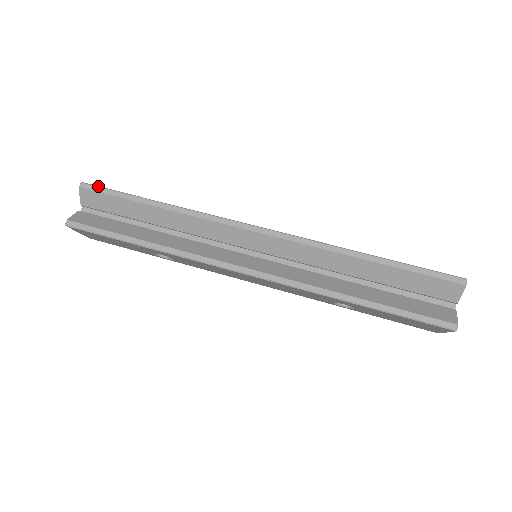
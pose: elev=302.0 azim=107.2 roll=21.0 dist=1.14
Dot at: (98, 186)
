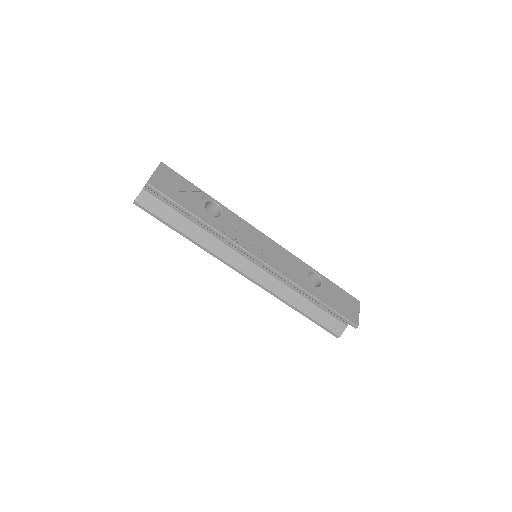
Dot at: (159, 191)
